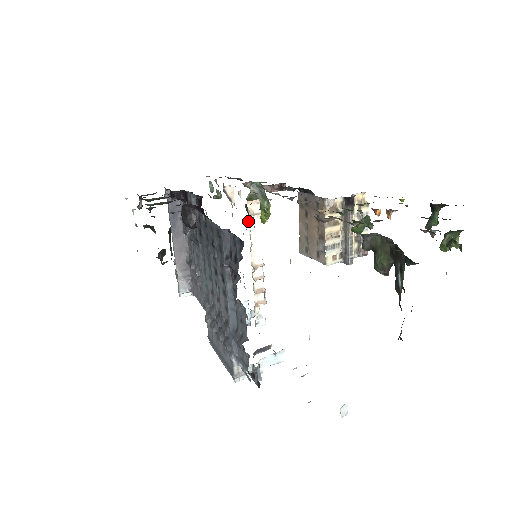
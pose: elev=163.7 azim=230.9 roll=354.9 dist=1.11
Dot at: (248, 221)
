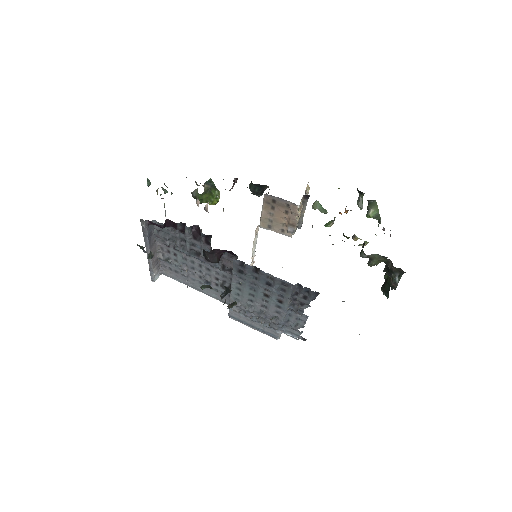
Dot at: occluded
